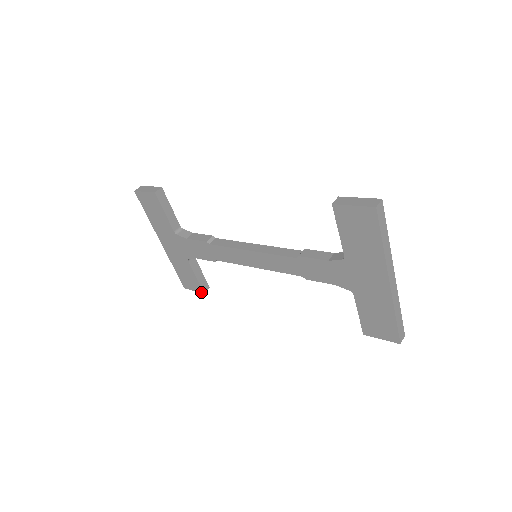
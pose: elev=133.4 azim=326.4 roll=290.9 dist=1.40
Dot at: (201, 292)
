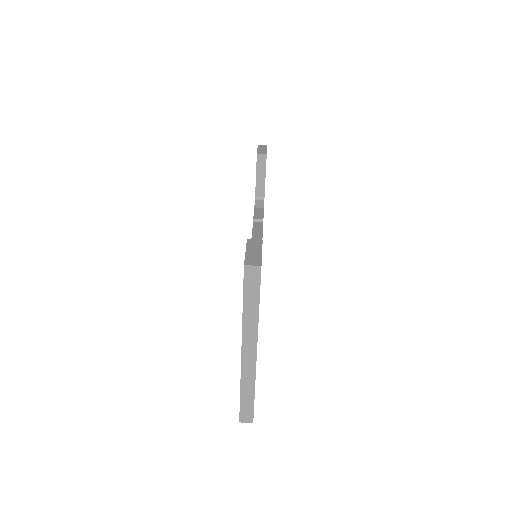
Dot at: occluded
